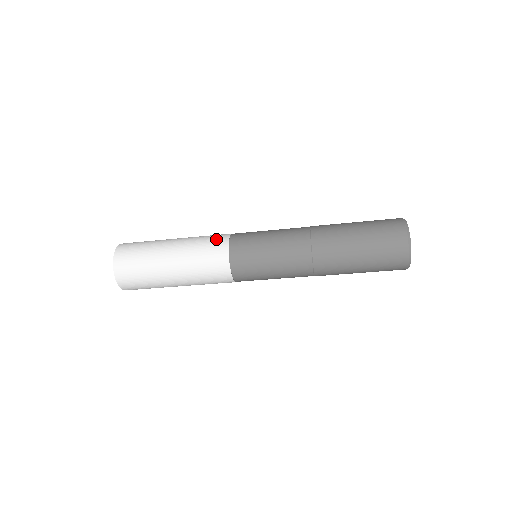
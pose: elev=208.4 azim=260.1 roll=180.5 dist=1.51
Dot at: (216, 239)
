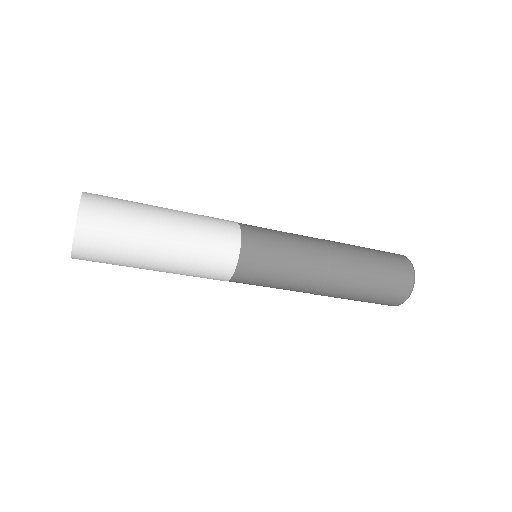
Dot at: occluded
